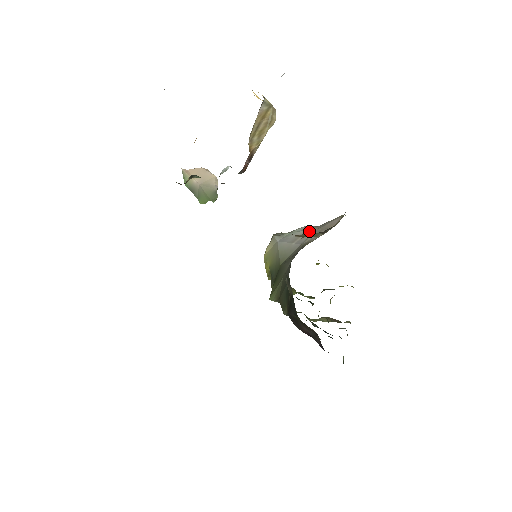
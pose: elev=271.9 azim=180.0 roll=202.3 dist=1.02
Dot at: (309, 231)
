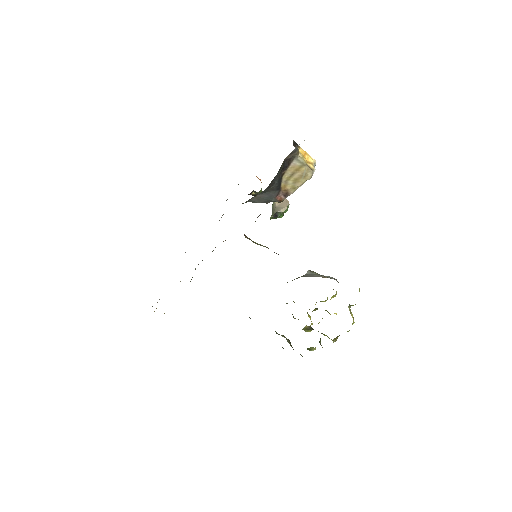
Dot at: (323, 277)
